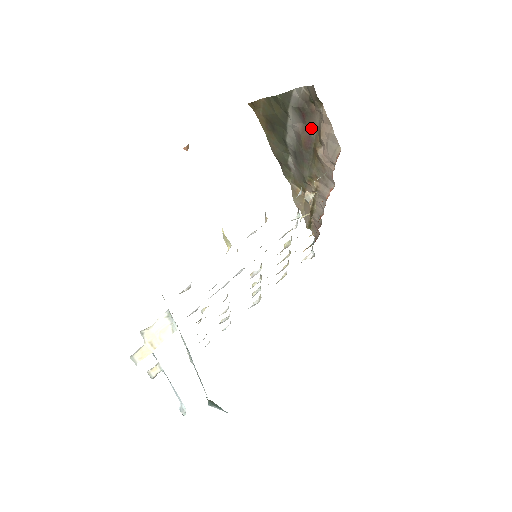
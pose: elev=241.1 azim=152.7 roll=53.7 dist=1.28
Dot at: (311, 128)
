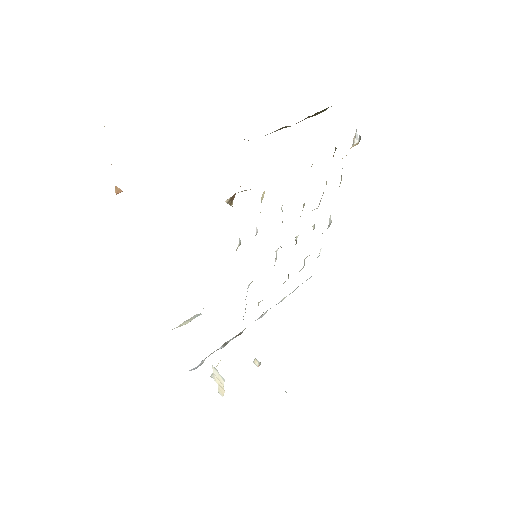
Dot at: occluded
